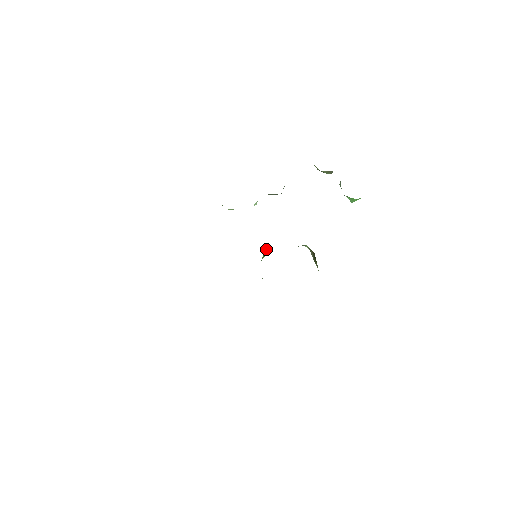
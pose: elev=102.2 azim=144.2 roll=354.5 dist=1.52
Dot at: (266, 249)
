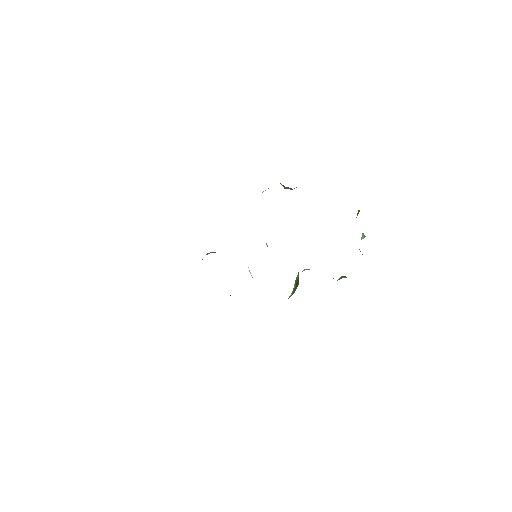
Dot at: occluded
